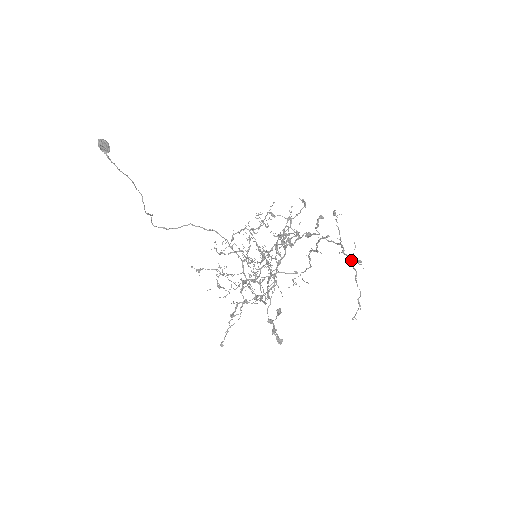
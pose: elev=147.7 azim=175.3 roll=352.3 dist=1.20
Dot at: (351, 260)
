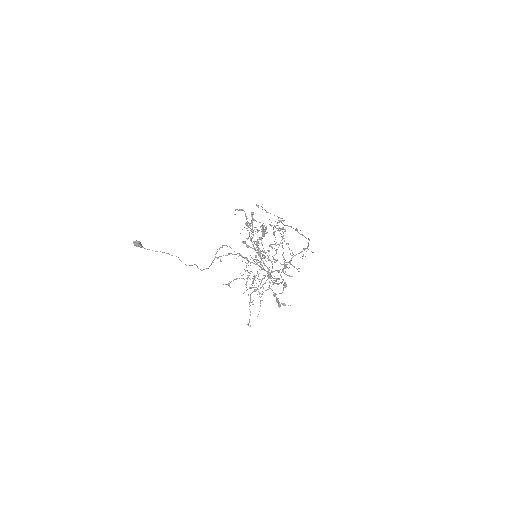
Dot at: occluded
